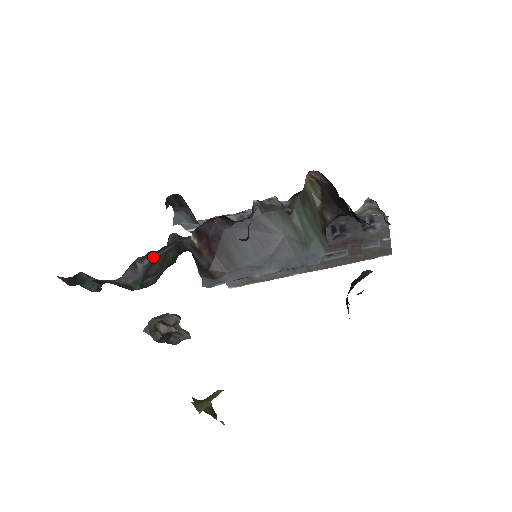
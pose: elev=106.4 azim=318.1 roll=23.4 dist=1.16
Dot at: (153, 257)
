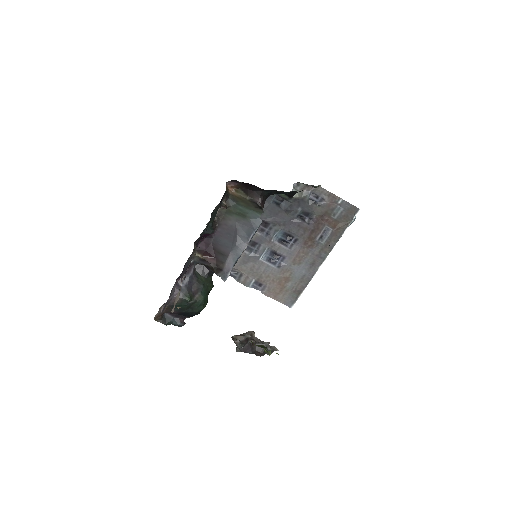
Dot at: (187, 278)
